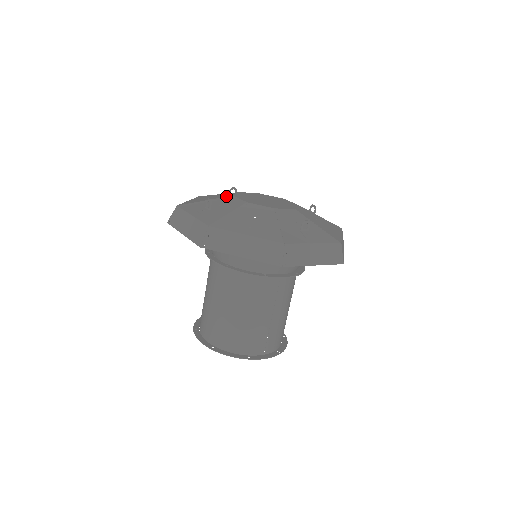
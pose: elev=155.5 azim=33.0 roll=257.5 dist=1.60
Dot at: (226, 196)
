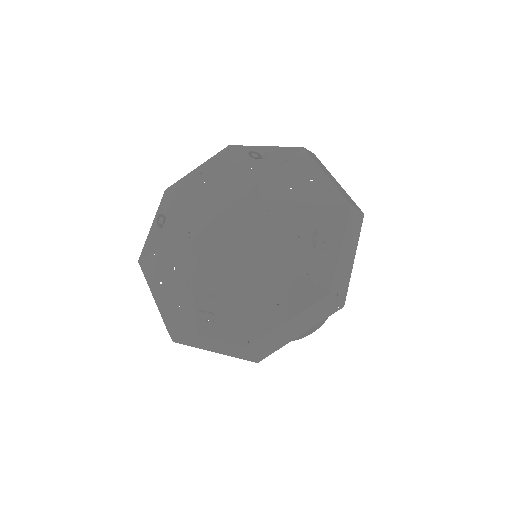
Dot at: (194, 200)
